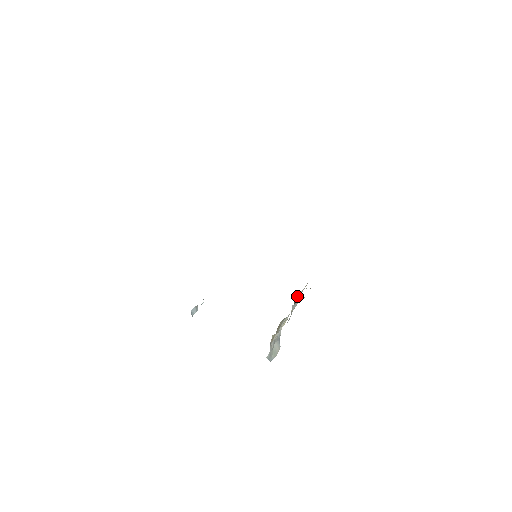
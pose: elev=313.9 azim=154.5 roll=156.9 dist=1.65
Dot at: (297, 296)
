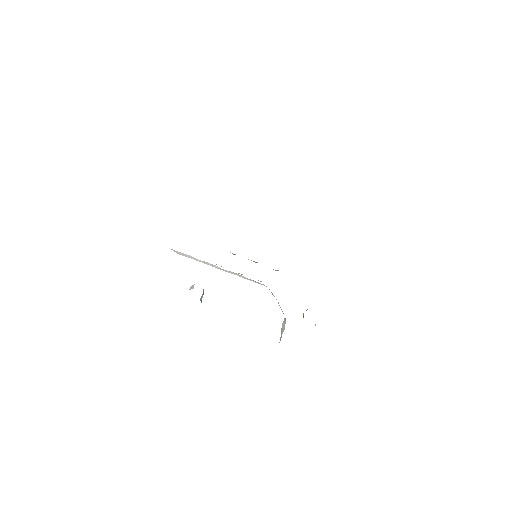
Dot at: occluded
